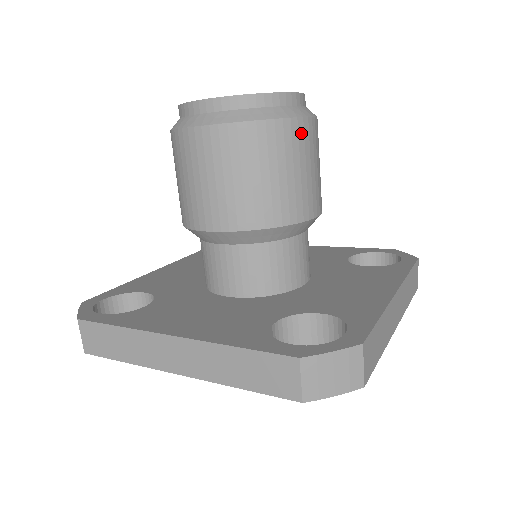
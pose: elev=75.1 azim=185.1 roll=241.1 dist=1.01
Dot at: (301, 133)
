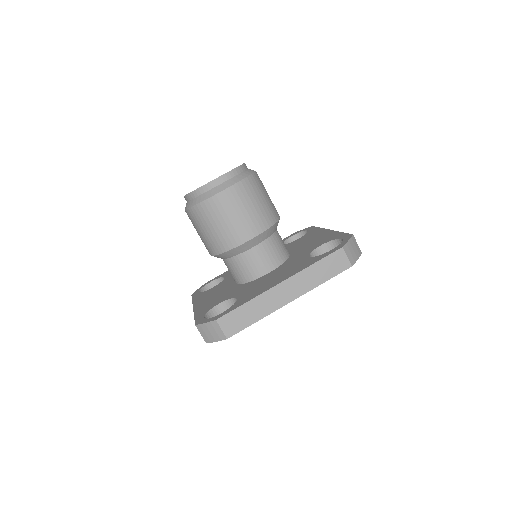
Dot at: (259, 178)
